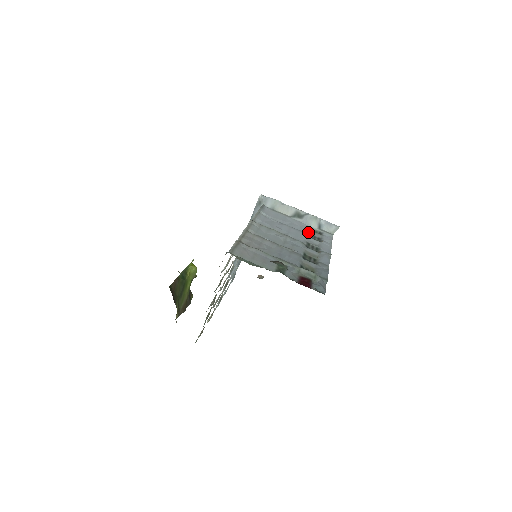
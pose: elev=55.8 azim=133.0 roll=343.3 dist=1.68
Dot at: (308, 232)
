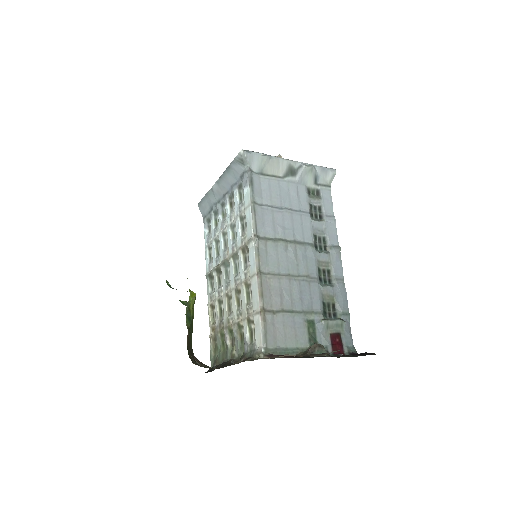
Dot at: (308, 205)
